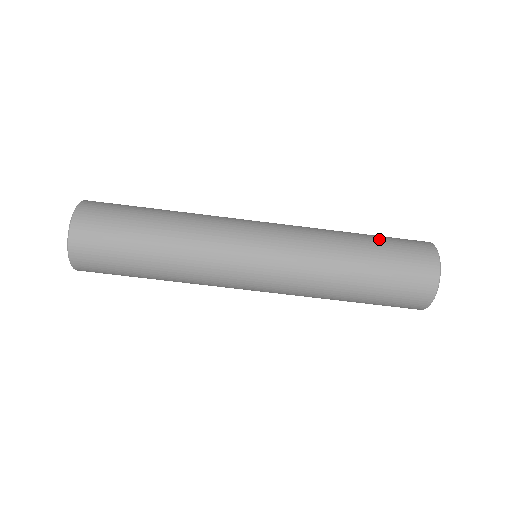
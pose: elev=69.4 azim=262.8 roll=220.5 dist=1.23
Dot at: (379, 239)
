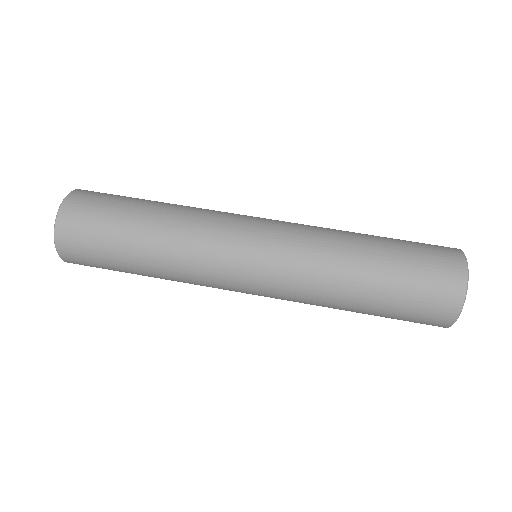
Dot at: (396, 245)
